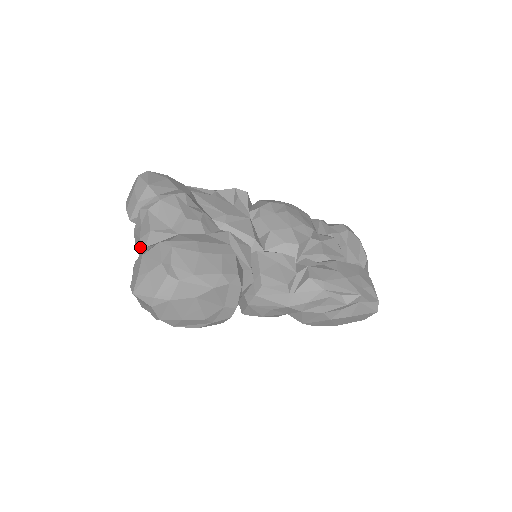
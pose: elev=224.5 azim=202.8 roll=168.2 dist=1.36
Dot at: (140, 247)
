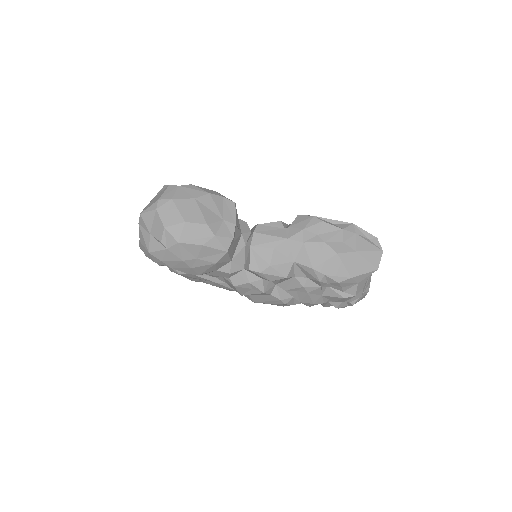
Dot at: occluded
